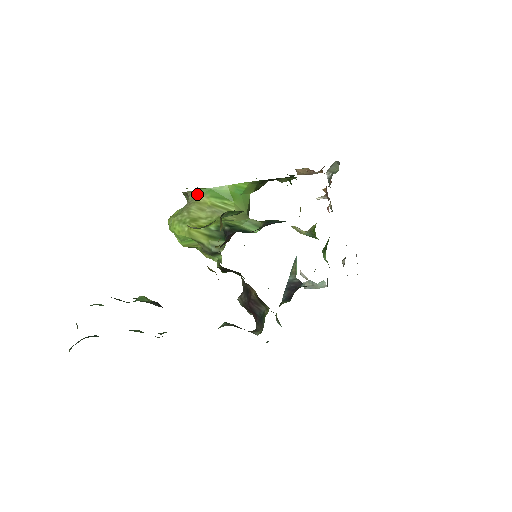
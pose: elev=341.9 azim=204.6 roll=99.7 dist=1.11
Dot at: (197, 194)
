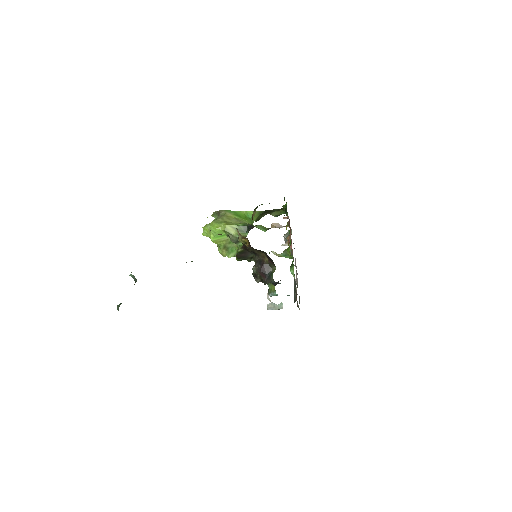
Dot at: (226, 212)
